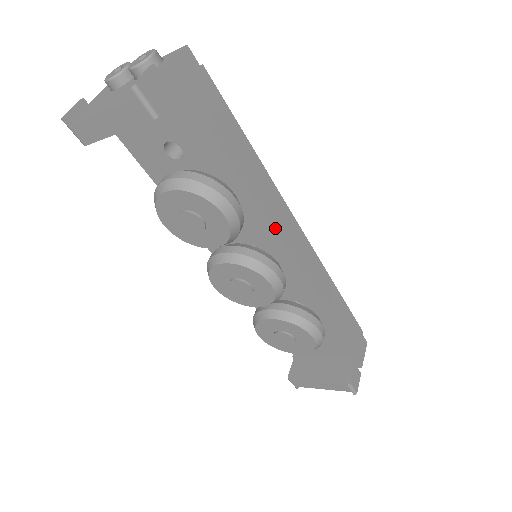
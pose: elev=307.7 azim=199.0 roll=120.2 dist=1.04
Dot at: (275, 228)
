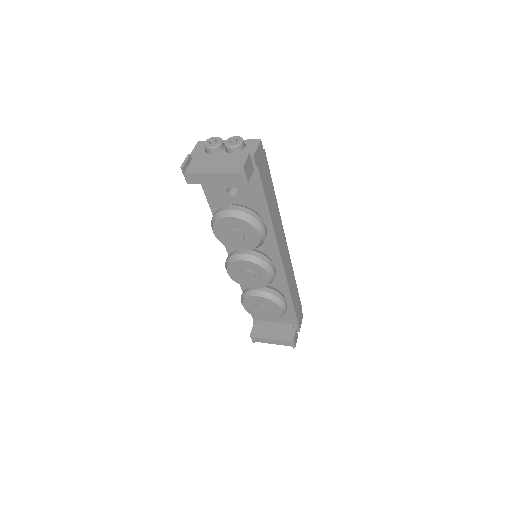
Dot at: (278, 243)
